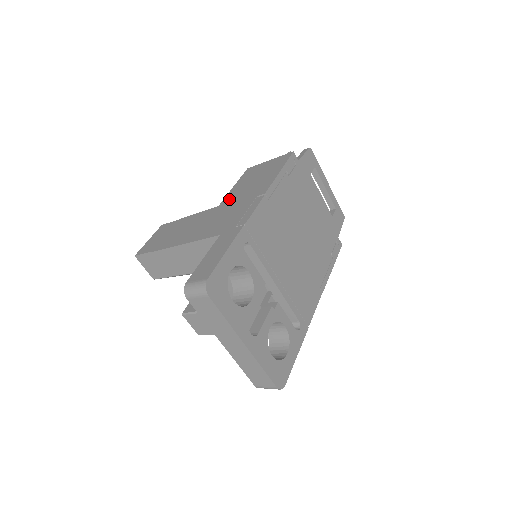
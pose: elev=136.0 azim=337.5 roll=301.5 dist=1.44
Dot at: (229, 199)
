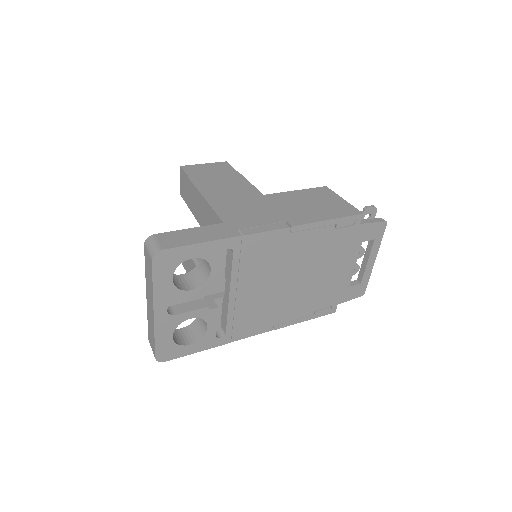
Dot at: (276, 198)
